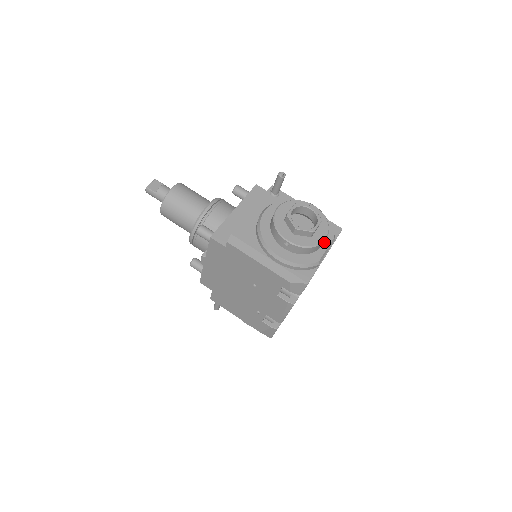
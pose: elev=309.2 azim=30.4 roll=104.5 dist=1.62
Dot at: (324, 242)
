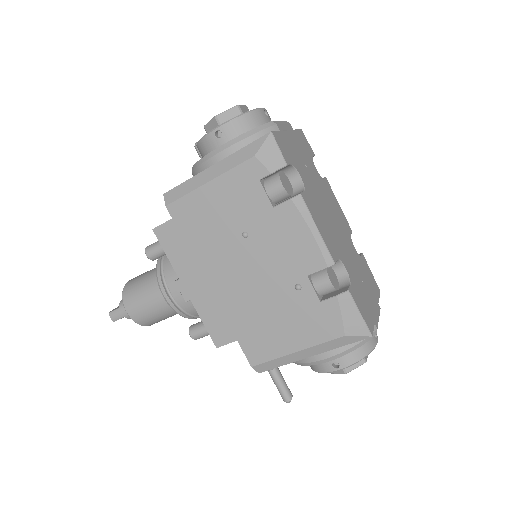
Dot at: occluded
